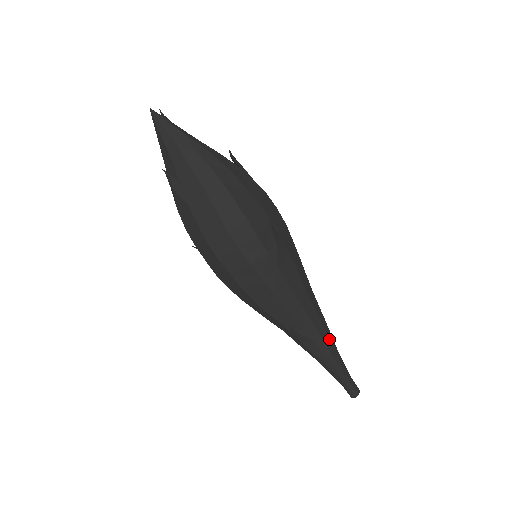
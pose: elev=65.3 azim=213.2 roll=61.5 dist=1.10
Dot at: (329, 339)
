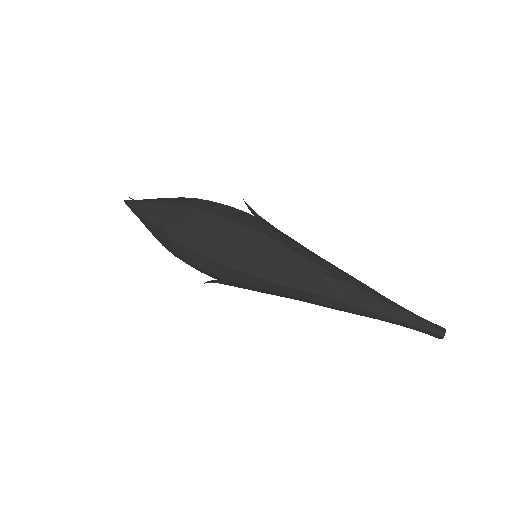
Dot at: (367, 286)
